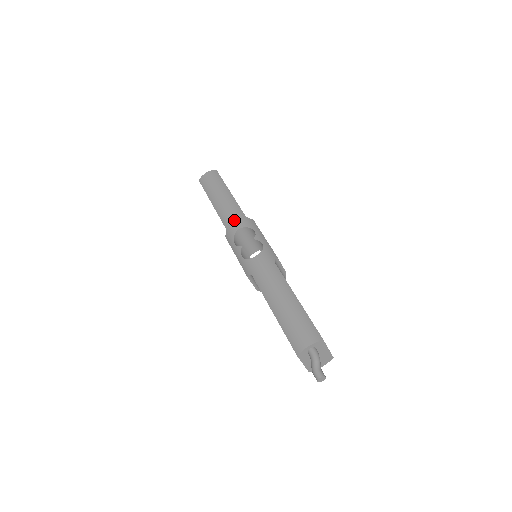
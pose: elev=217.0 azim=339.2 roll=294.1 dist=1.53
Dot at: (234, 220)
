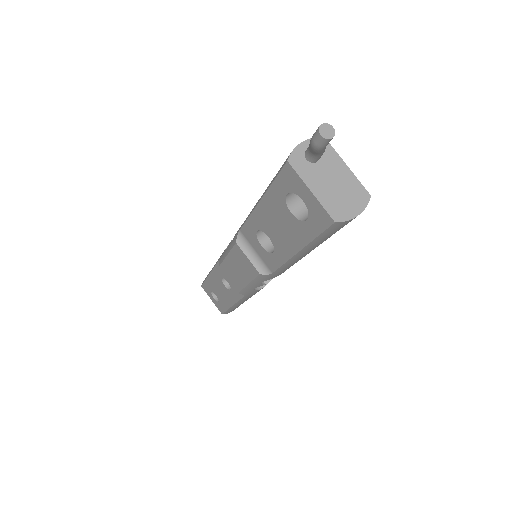
Dot at: occluded
